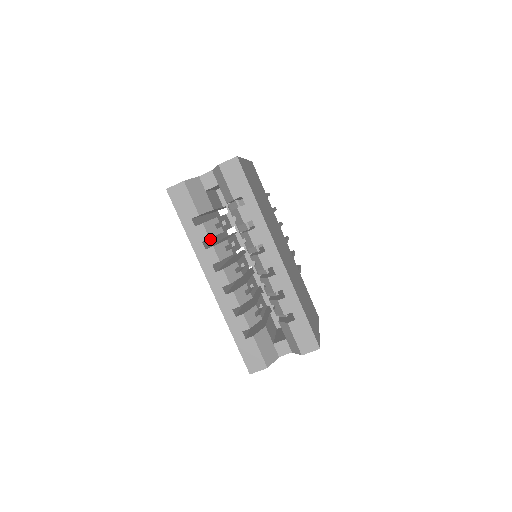
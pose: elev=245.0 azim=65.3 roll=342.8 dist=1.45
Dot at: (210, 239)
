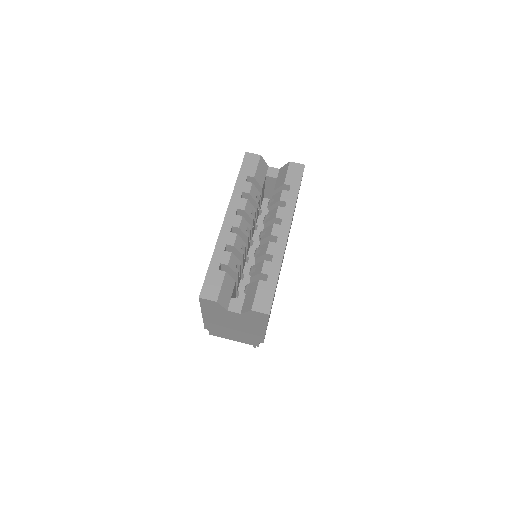
Dot at: occluded
